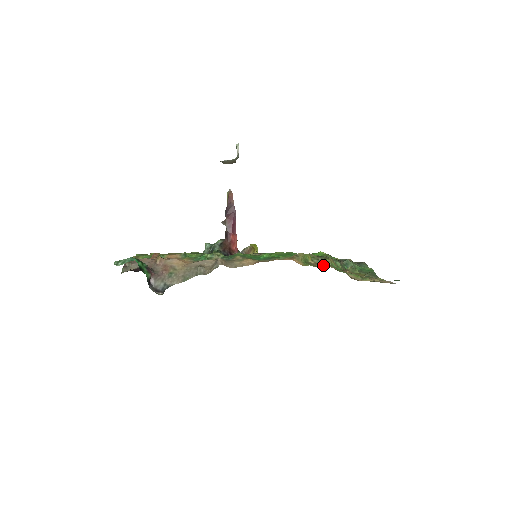
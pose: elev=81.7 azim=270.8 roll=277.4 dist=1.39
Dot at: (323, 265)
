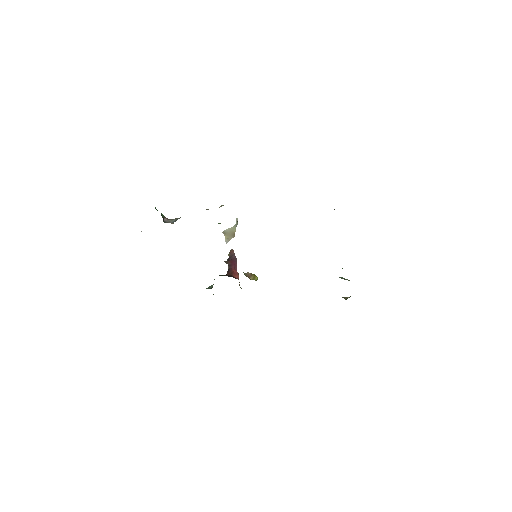
Dot at: occluded
